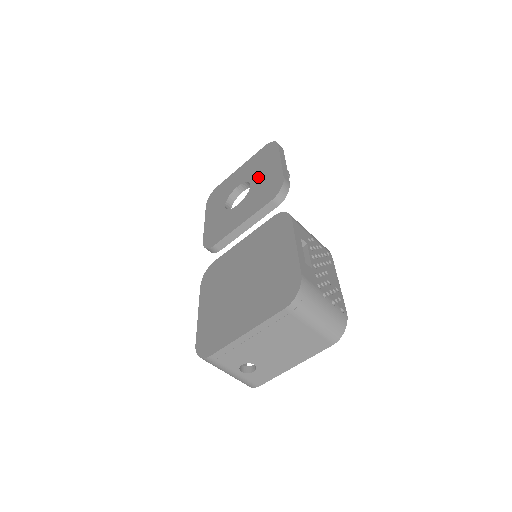
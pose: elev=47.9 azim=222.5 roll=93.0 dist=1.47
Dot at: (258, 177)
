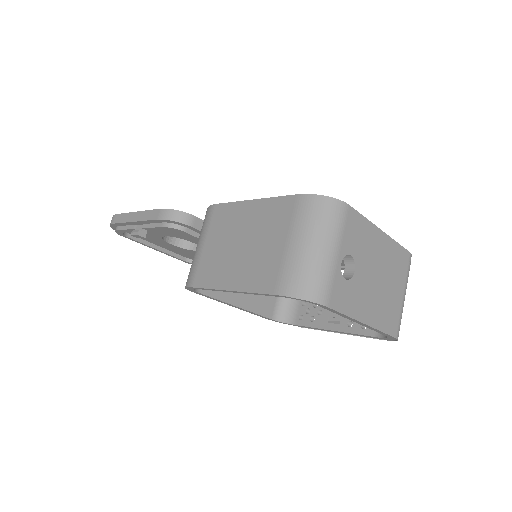
Dot at: occluded
